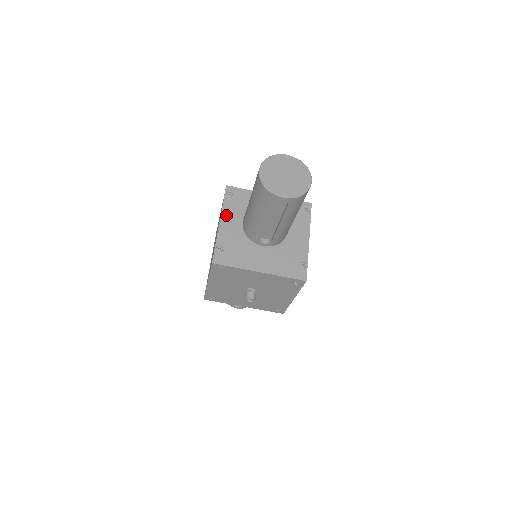
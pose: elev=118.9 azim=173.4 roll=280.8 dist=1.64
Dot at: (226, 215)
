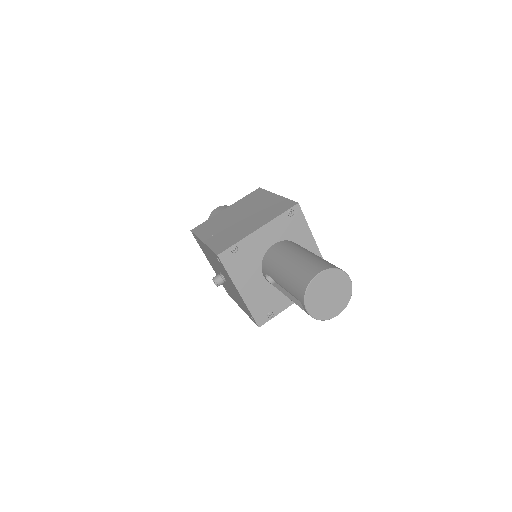
Dot at: (270, 227)
